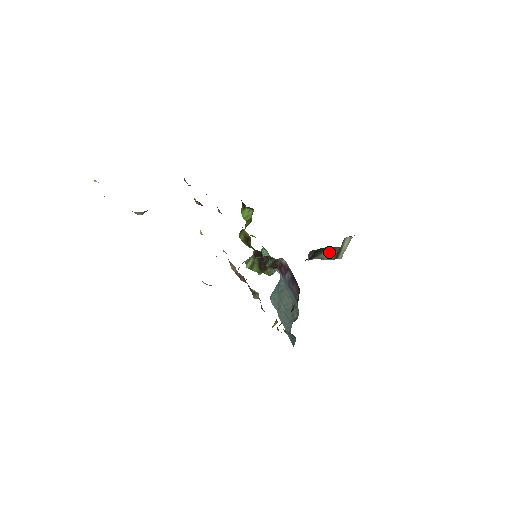
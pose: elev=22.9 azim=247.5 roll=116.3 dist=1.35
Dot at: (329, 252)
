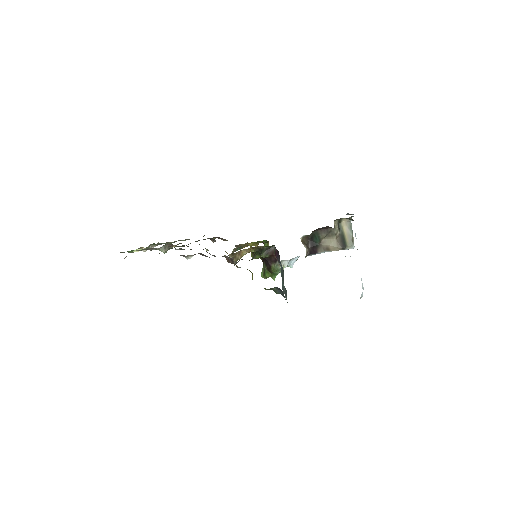
Dot at: (329, 239)
